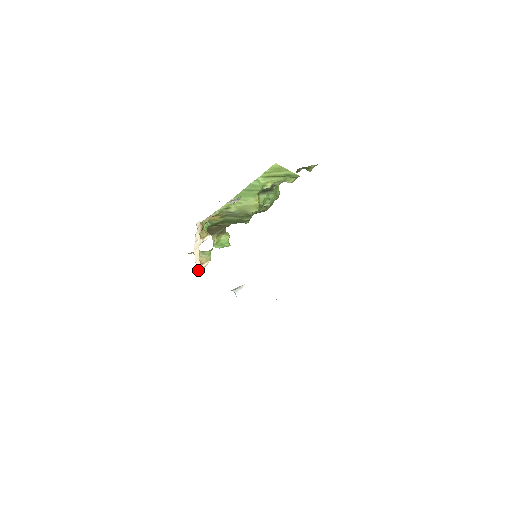
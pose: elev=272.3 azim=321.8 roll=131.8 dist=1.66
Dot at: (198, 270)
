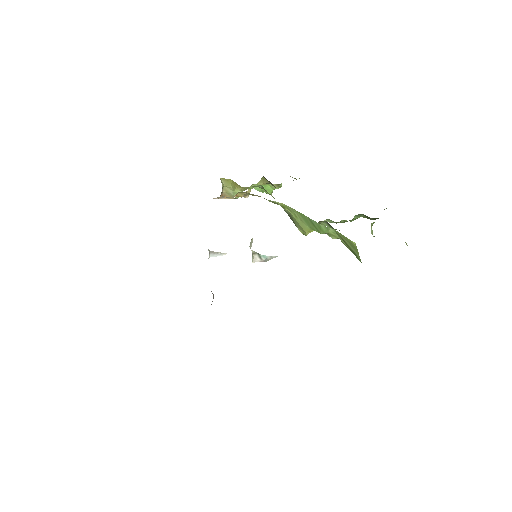
Dot at: occluded
